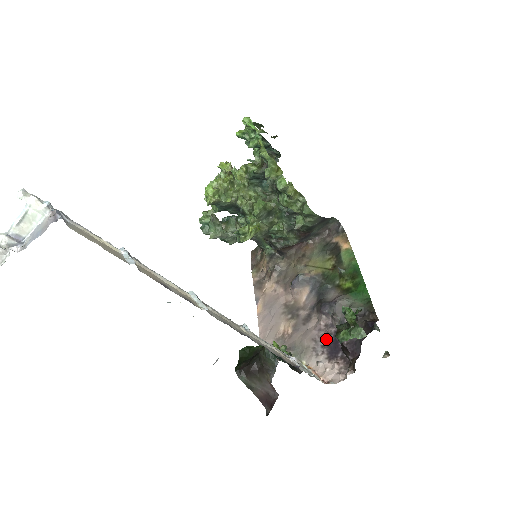
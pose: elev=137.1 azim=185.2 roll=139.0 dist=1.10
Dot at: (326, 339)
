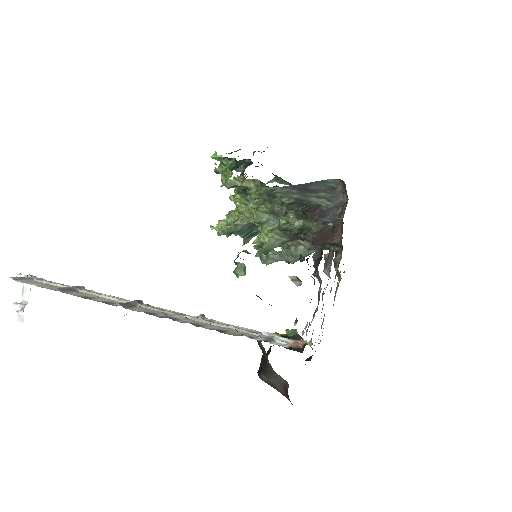
Dot at: (318, 303)
